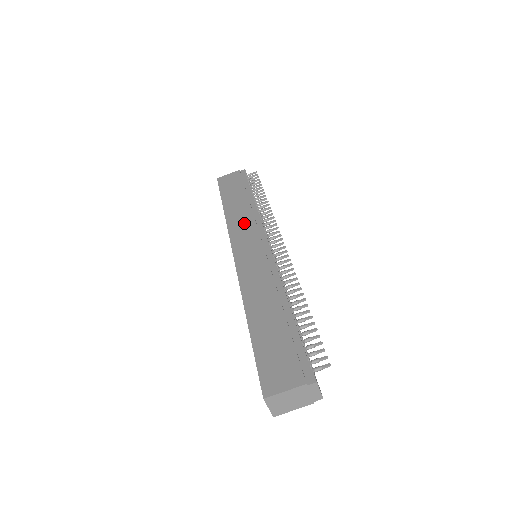
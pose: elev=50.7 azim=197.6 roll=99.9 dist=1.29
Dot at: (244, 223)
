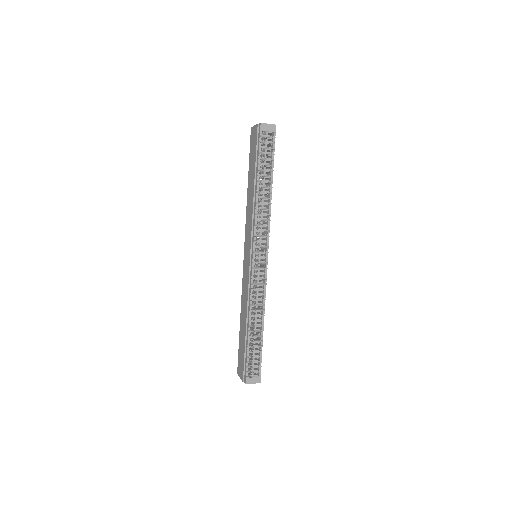
Dot at: (249, 221)
